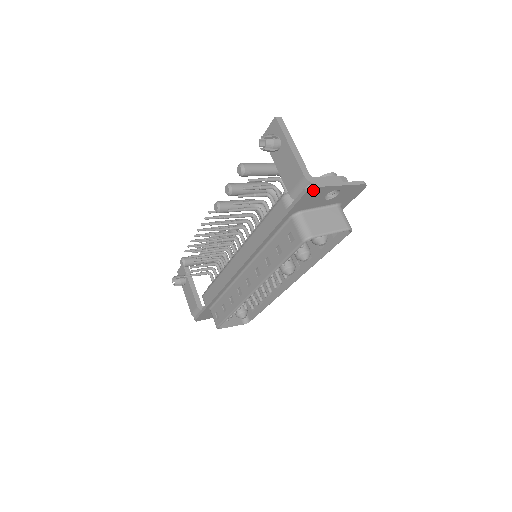
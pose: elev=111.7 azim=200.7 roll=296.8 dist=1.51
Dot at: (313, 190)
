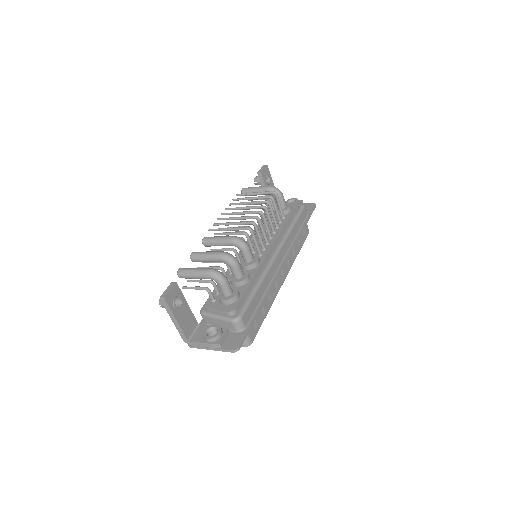
Dot at: occluded
